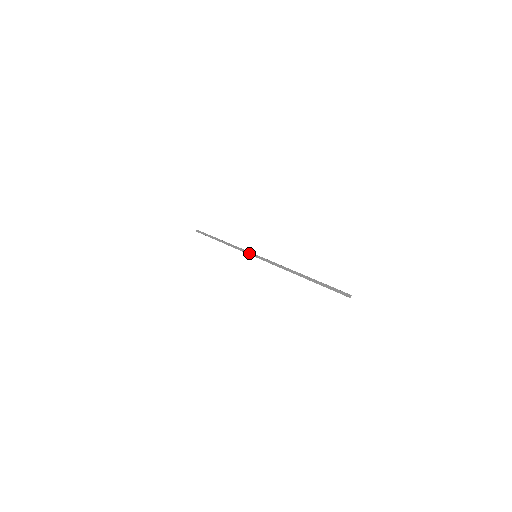
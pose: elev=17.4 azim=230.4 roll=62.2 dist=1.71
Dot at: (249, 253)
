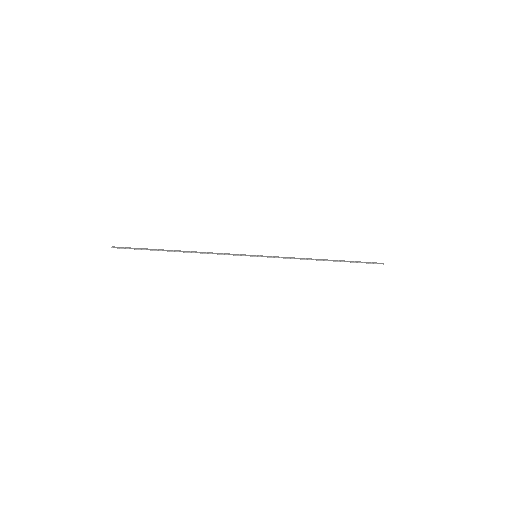
Dot at: (244, 254)
